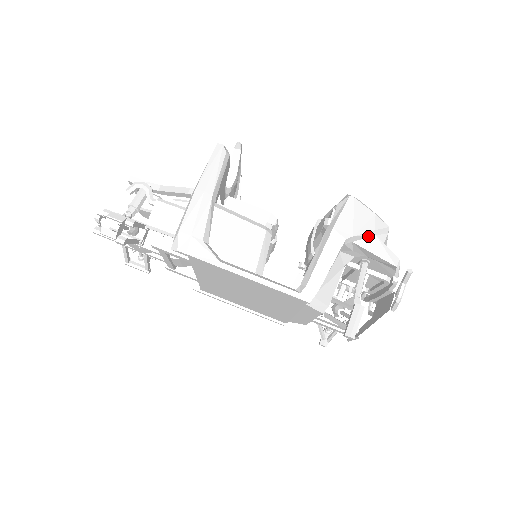
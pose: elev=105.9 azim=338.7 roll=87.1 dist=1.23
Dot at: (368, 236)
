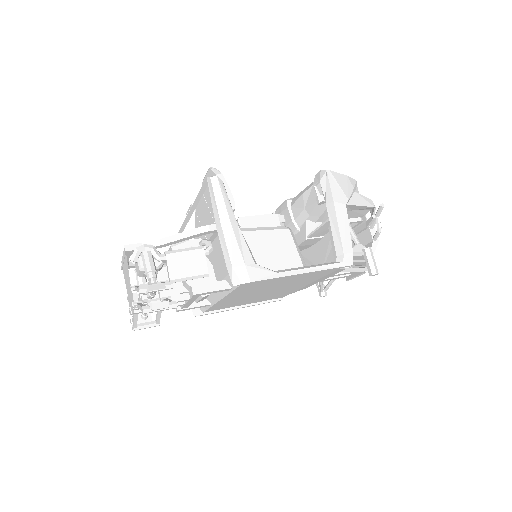
Dot at: (352, 195)
